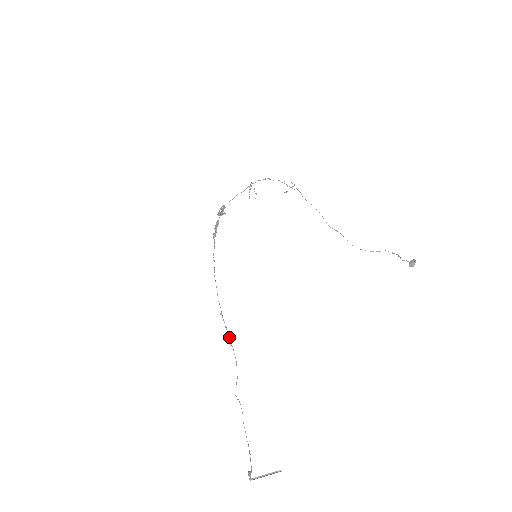
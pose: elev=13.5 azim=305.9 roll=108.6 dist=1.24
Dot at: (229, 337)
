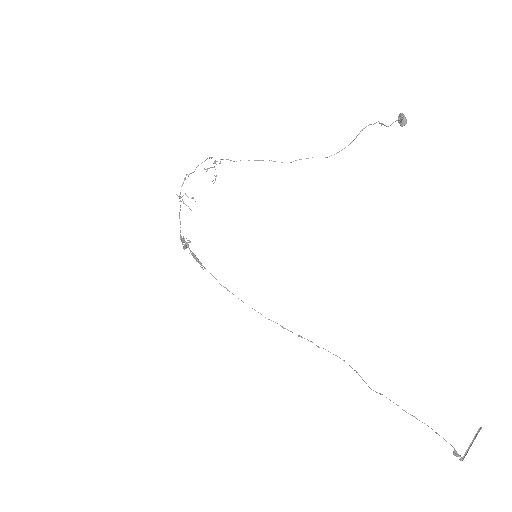
Dot at: occluded
